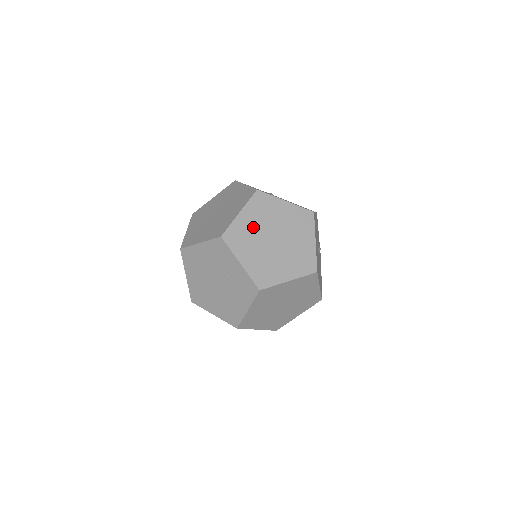
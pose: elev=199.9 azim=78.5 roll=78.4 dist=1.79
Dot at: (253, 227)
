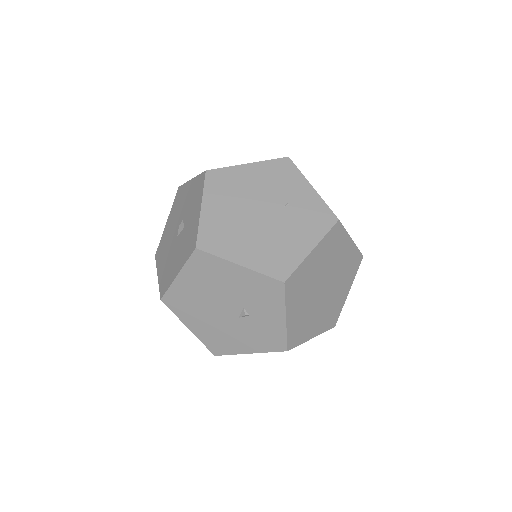
Dot at: occluded
